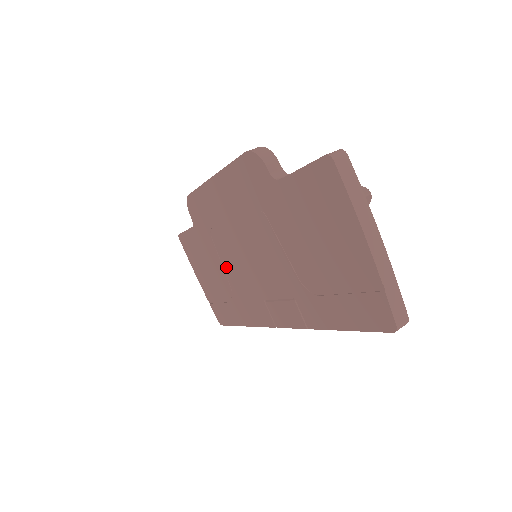
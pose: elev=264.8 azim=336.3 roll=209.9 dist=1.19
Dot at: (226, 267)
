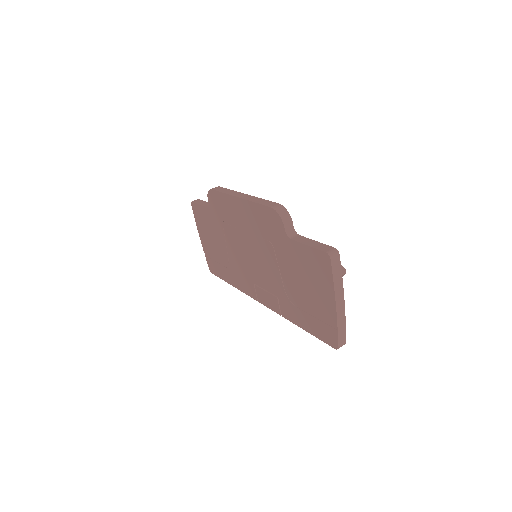
Dot at: (229, 248)
